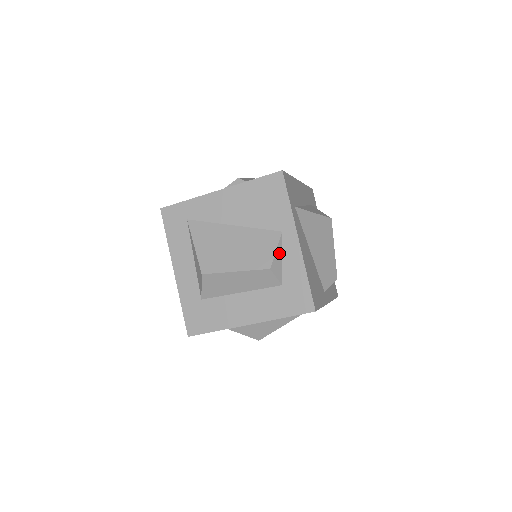
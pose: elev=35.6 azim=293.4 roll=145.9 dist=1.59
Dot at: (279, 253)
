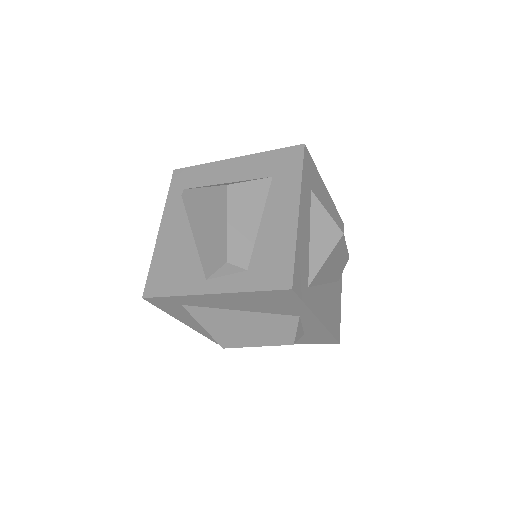
Dot at: (299, 328)
